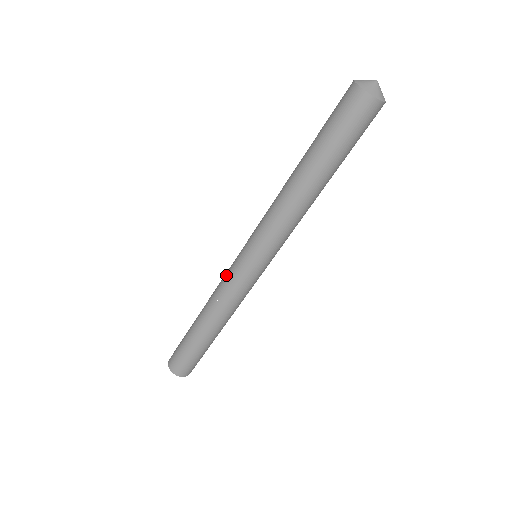
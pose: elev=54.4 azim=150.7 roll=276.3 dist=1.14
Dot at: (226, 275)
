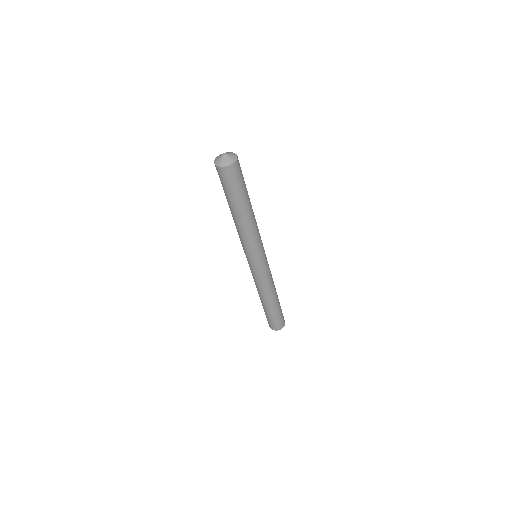
Dot at: occluded
